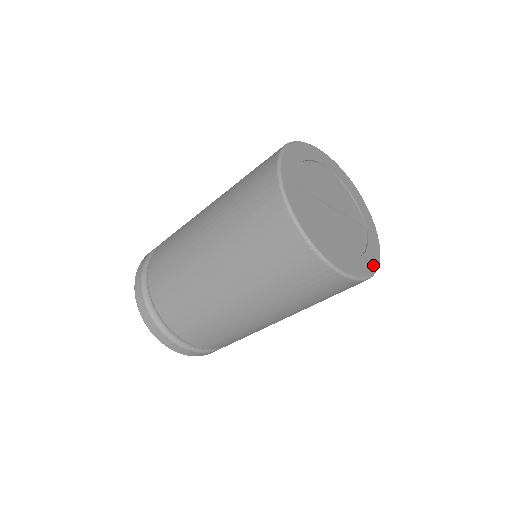
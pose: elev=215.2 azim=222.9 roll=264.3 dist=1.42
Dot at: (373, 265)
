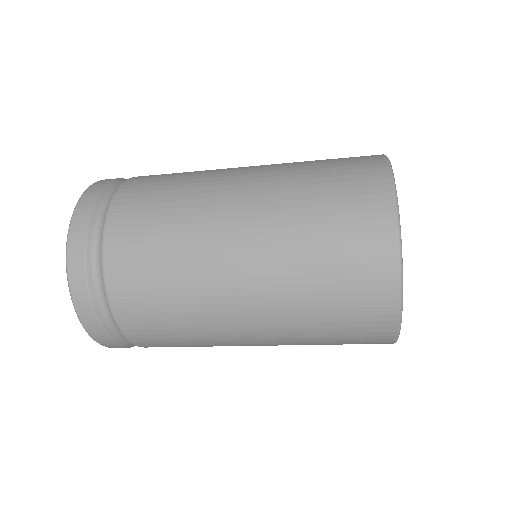
Dot at: occluded
